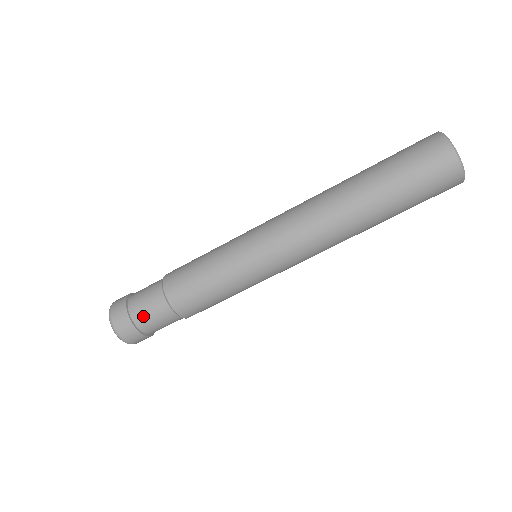
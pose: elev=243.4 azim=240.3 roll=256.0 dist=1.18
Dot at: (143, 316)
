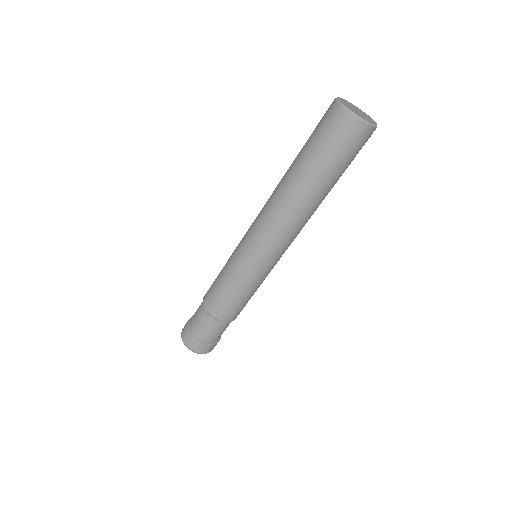
Dot at: (212, 337)
